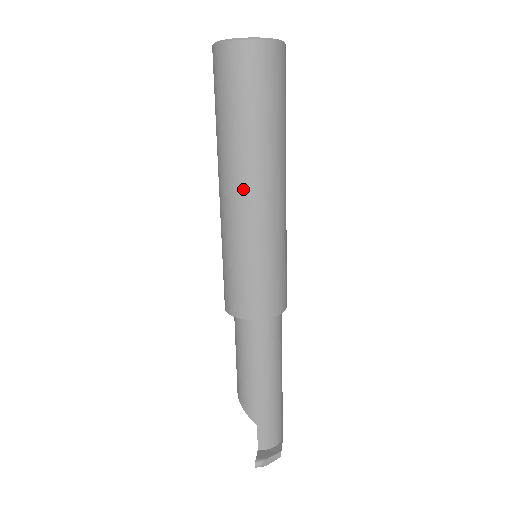
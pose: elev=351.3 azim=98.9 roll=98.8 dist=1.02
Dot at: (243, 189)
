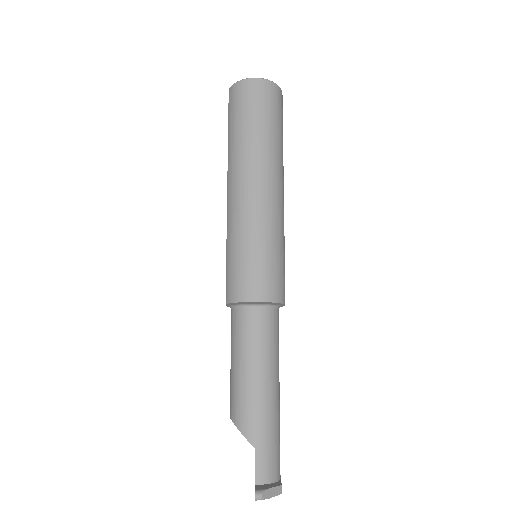
Dot at: (252, 181)
